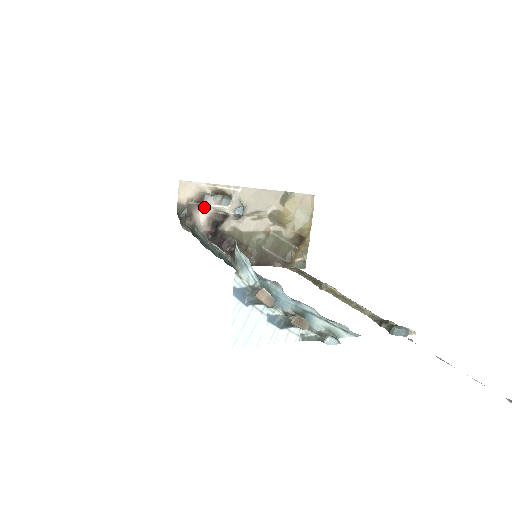
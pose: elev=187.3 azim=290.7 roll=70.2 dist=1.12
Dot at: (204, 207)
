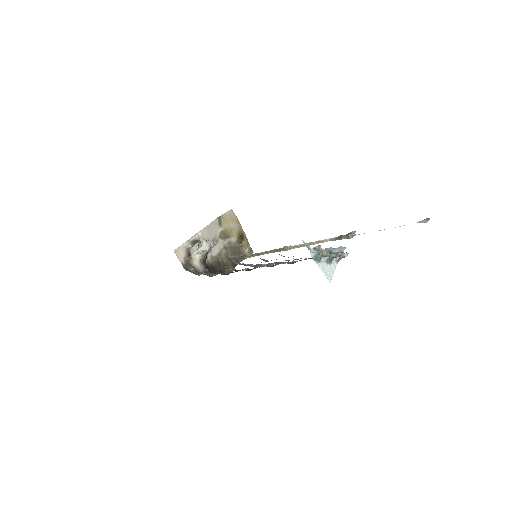
Dot at: (193, 257)
